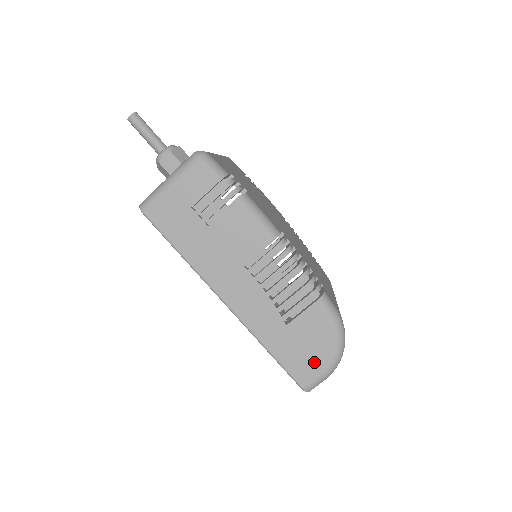
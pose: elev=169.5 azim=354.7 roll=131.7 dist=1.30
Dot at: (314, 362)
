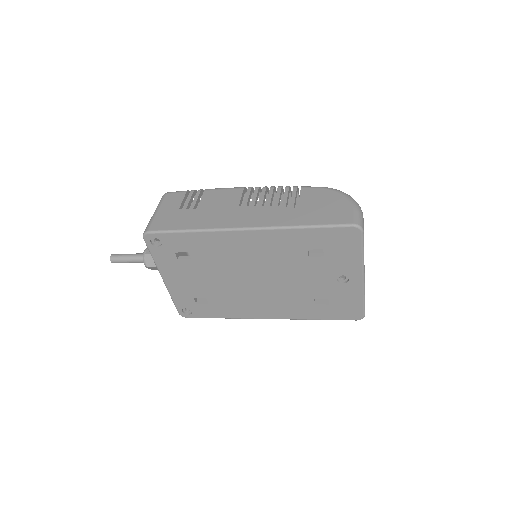
Dot at: (340, 208)
